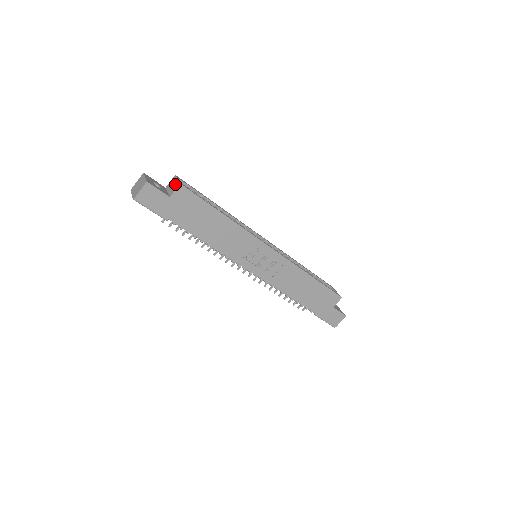
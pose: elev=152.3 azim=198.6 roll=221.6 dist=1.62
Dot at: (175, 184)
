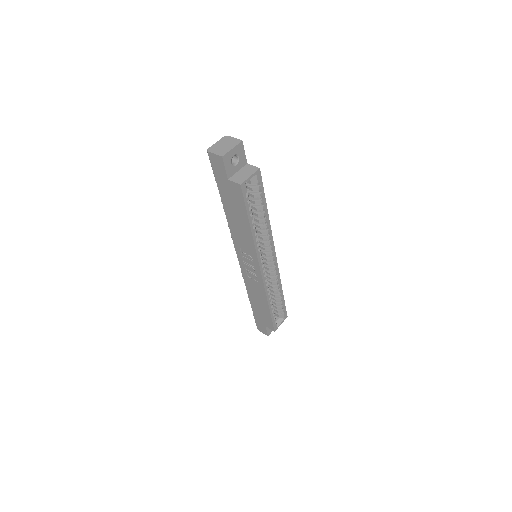
Dot at: (244, 177)
